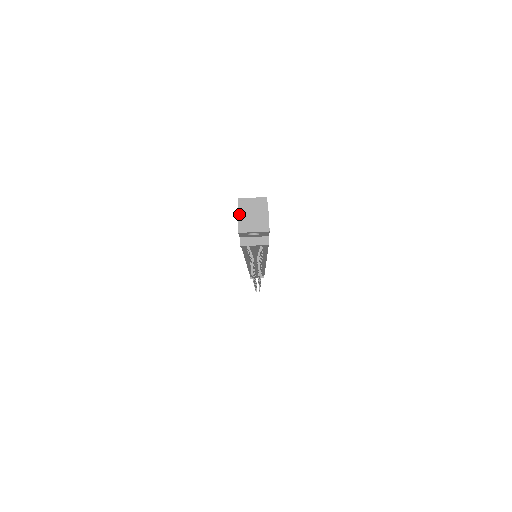
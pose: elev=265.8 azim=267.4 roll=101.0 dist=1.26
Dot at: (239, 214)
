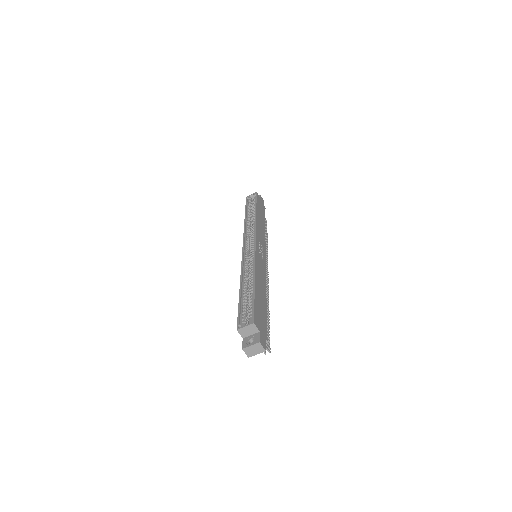
Dot at: (244, 350)
